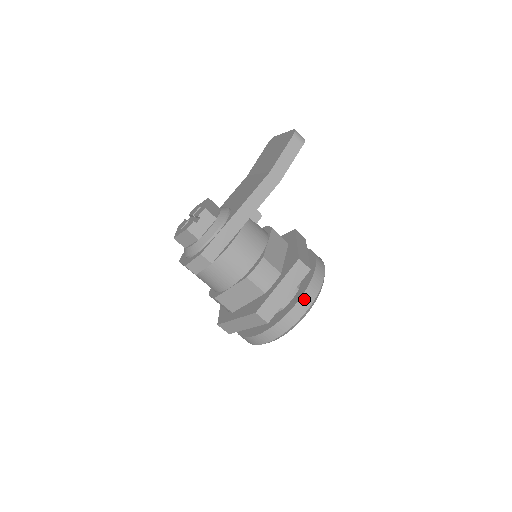
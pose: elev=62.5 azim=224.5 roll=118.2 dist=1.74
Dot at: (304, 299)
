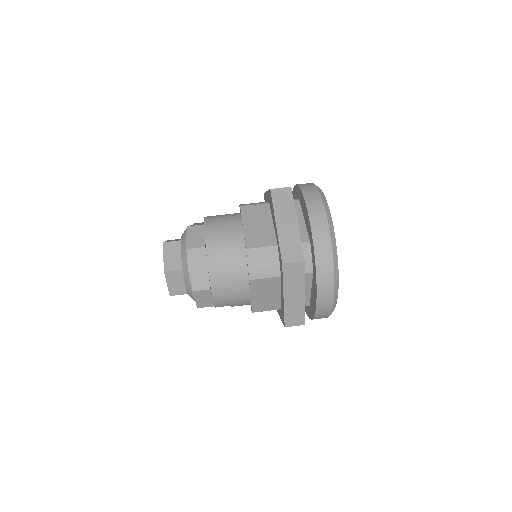
Dot at: occluded
